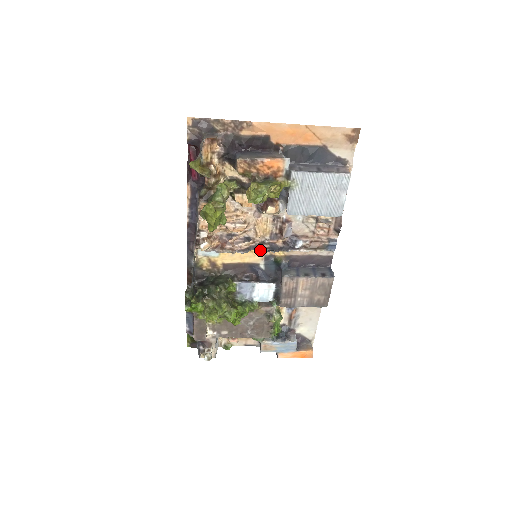
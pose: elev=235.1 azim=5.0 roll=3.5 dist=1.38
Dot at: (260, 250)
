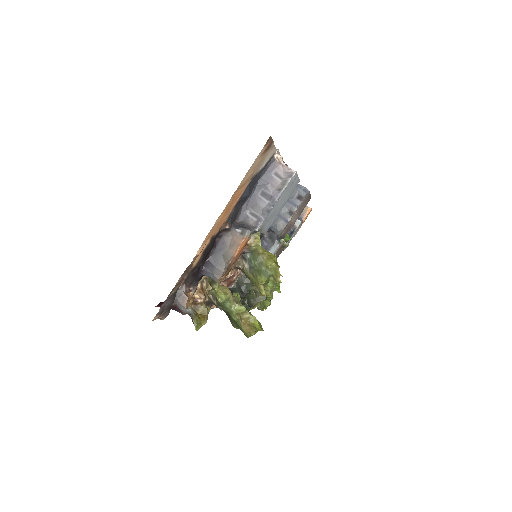
Dot at: occluded
